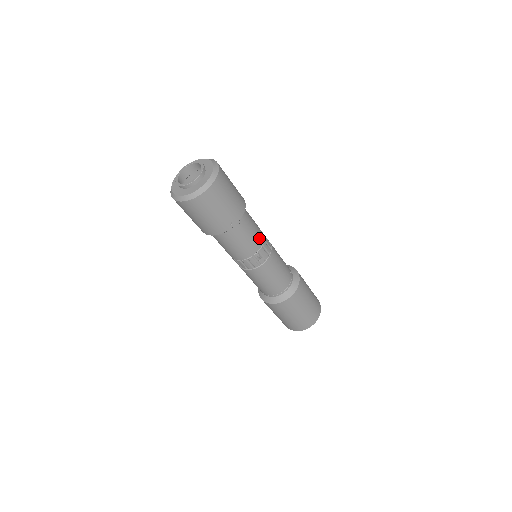
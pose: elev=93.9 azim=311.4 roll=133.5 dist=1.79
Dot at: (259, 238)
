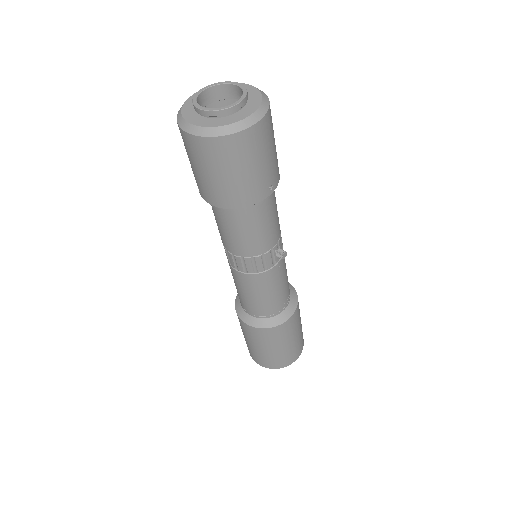
Dot at: occluded
